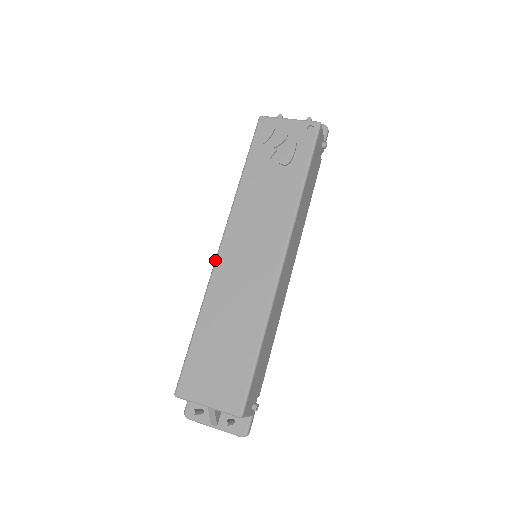
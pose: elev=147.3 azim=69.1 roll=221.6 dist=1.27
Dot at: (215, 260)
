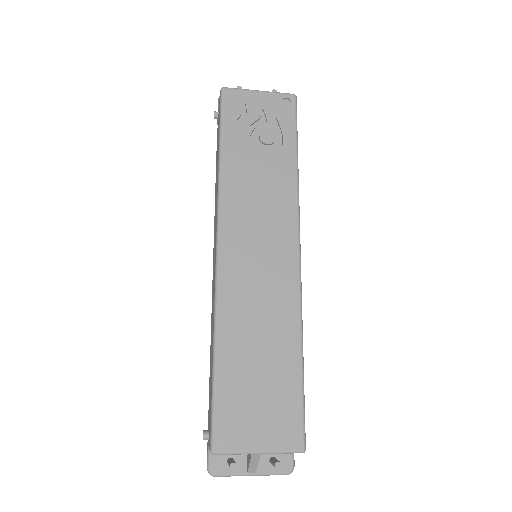
Dot at: (216, 269)
